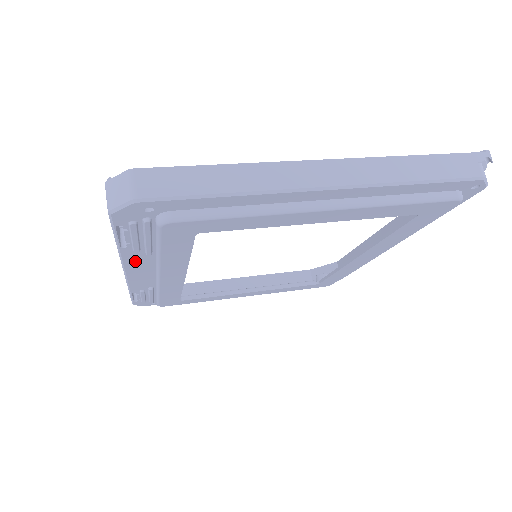
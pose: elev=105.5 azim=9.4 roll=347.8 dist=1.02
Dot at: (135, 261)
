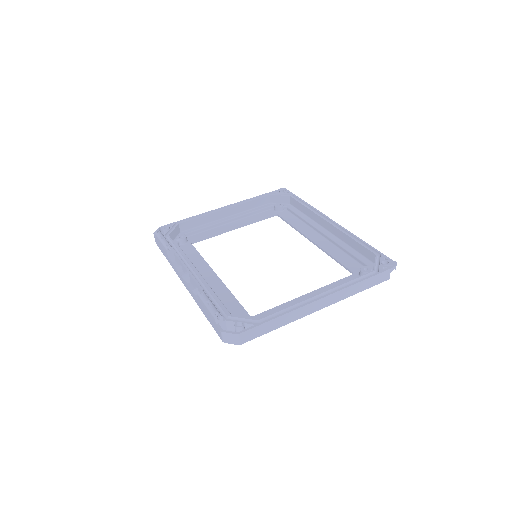
Dot at: occluded
